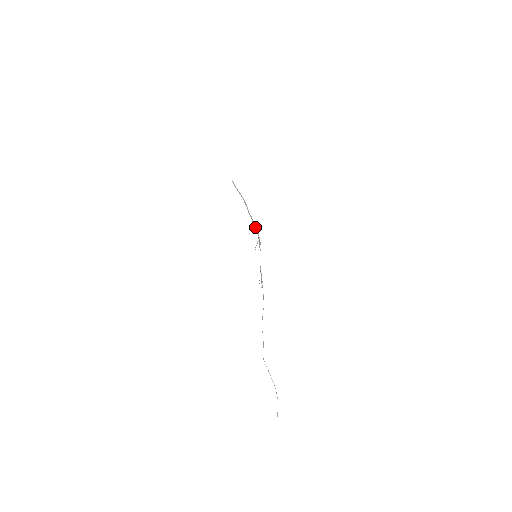
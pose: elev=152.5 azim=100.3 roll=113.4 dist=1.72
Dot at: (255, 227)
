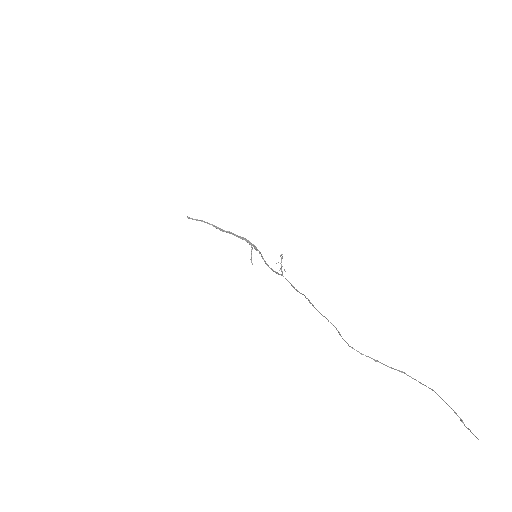
Dot at: (239, 237)
